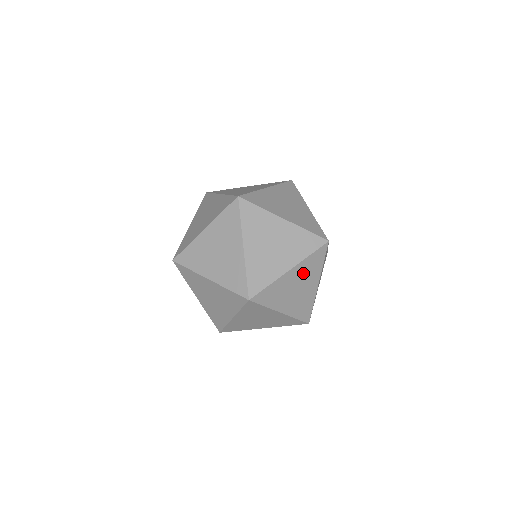
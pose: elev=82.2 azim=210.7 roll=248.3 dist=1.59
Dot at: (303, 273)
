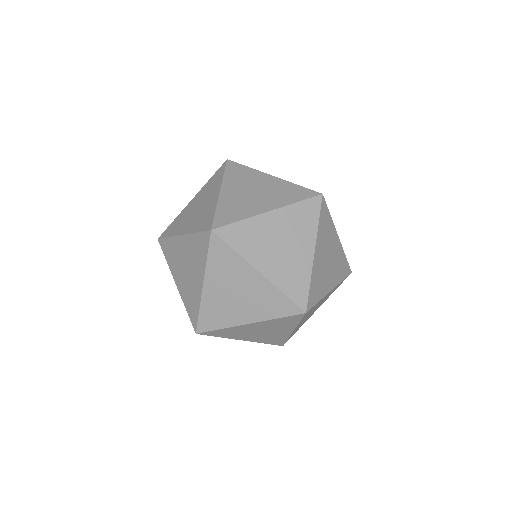
Dot at: (327, 296)
